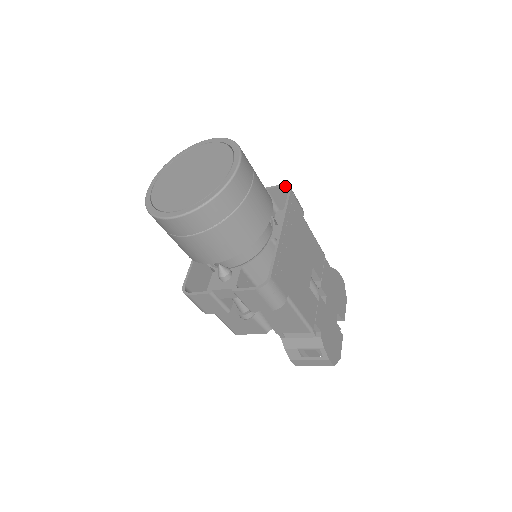
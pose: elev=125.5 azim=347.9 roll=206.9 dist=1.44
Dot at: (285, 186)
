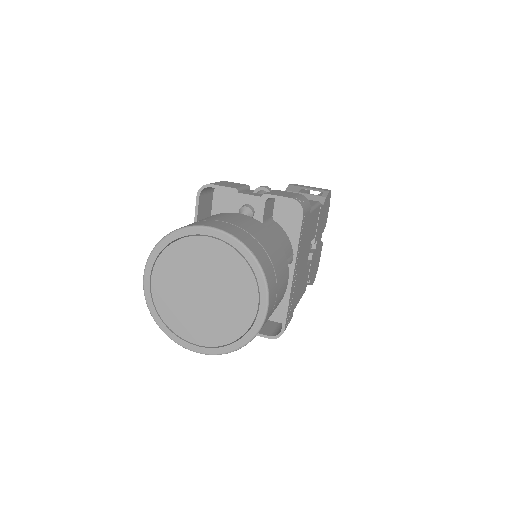
Dot at: occluded
